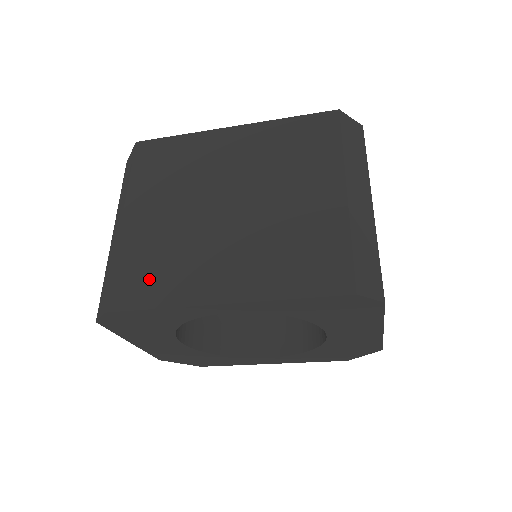
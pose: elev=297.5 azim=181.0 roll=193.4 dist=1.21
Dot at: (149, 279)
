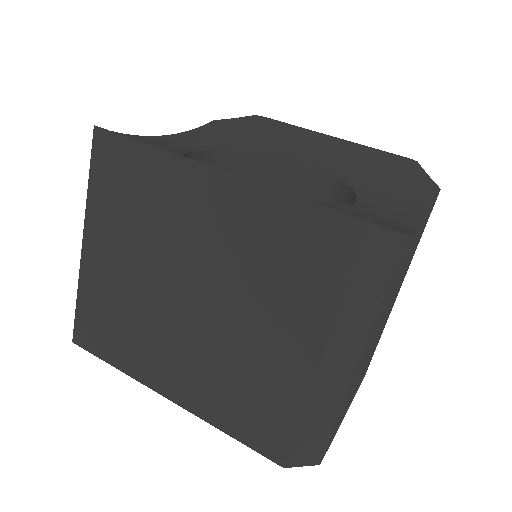
Dot at: (107, 333)
